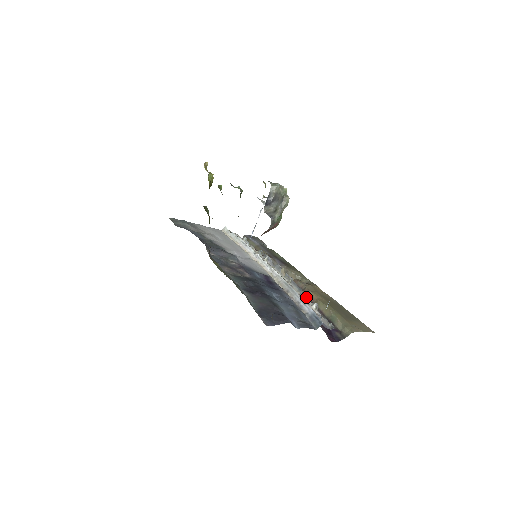
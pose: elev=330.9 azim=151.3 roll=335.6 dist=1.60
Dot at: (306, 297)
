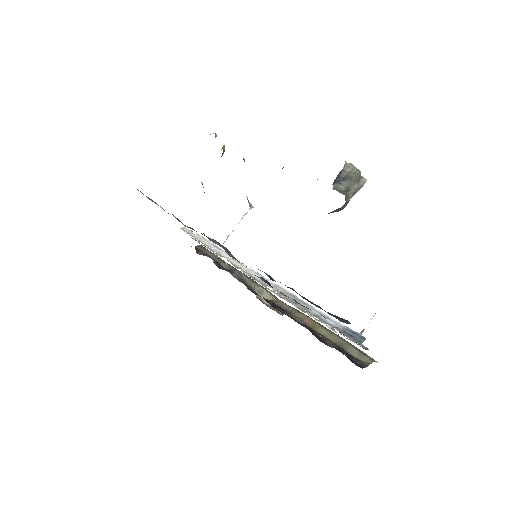
Dot at: occluded
